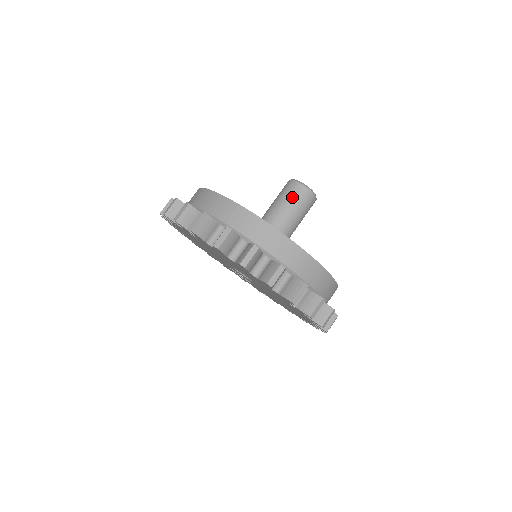
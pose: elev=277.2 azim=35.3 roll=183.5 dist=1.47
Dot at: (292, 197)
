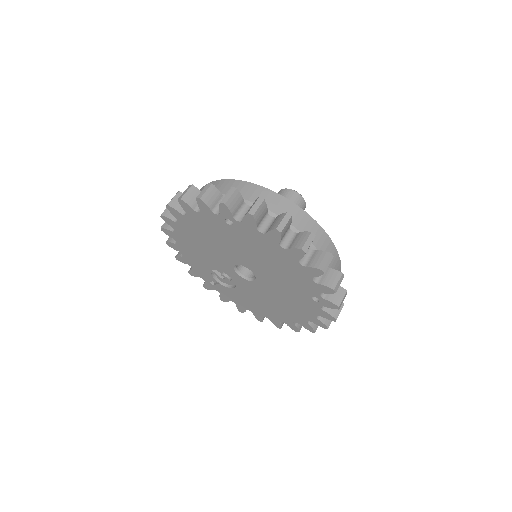
Dot at: occluded
